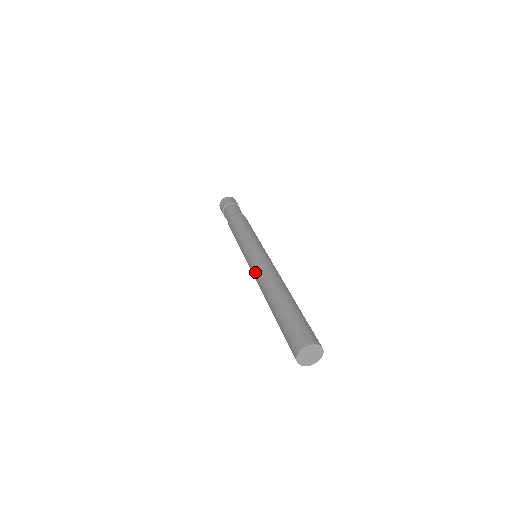
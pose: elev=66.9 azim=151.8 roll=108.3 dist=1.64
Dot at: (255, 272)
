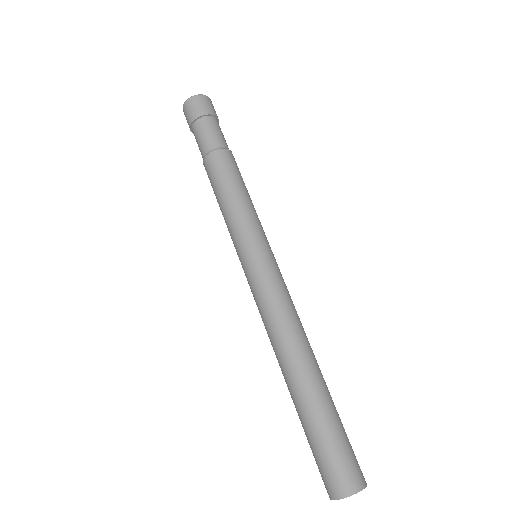
Dot at: (258, 309)
